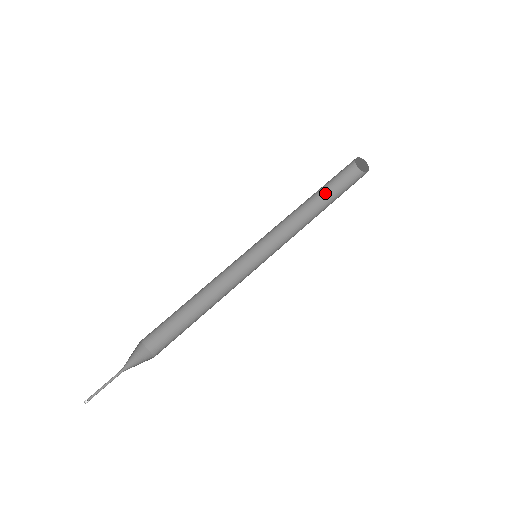
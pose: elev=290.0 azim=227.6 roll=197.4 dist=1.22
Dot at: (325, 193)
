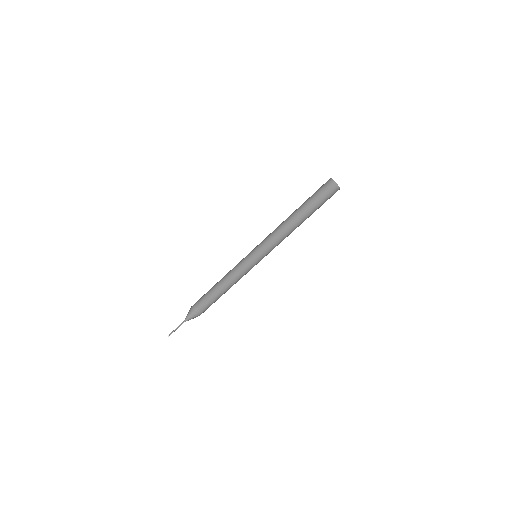
Dot at: (310, 207)
